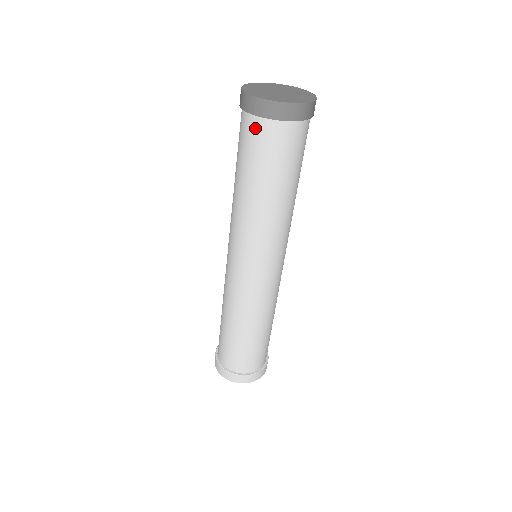
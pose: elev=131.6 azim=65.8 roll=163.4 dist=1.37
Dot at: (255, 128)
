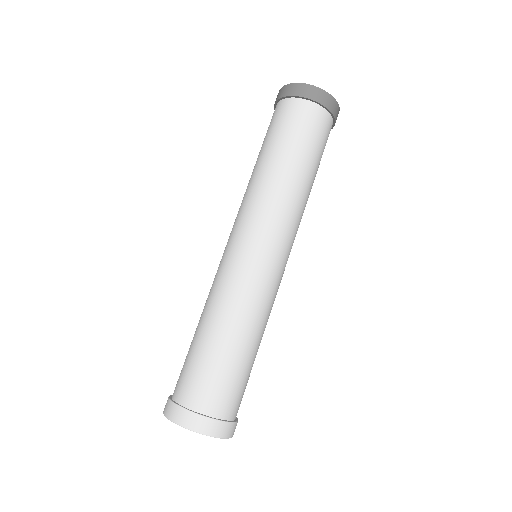
Dot at: (288, 107)
